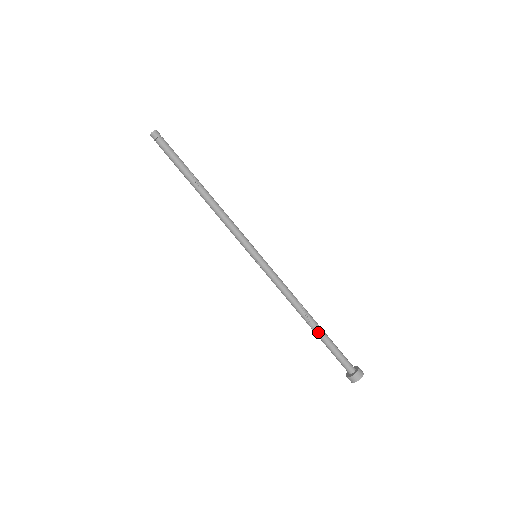
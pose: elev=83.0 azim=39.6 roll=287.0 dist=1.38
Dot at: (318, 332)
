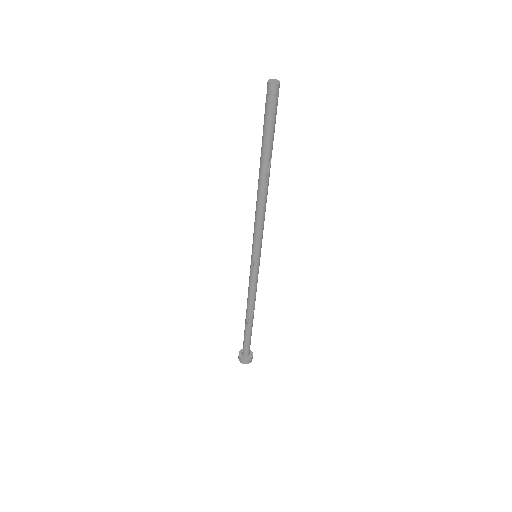
Dot at: (249, 327)
